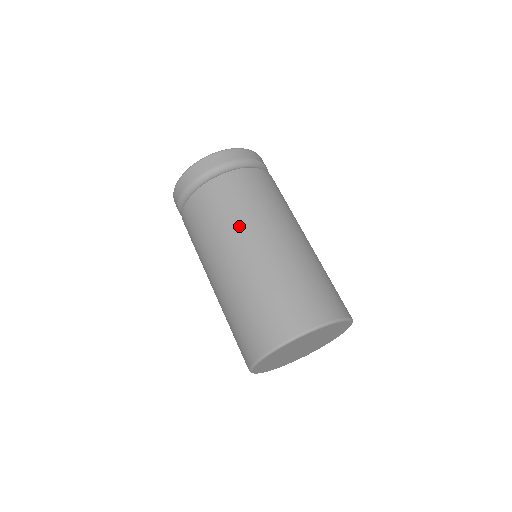
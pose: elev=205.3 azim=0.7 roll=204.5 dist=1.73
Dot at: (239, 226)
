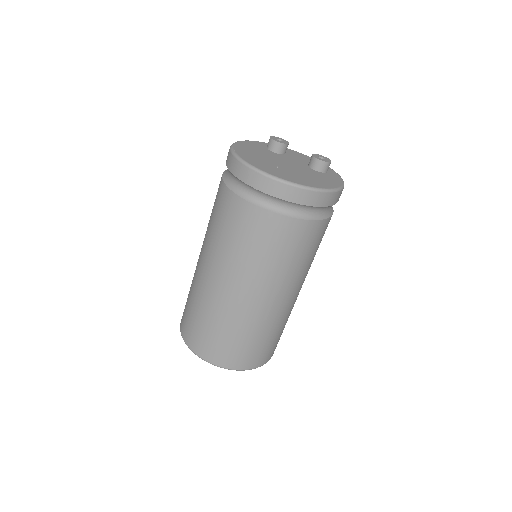
Dot at: (224, 258)
